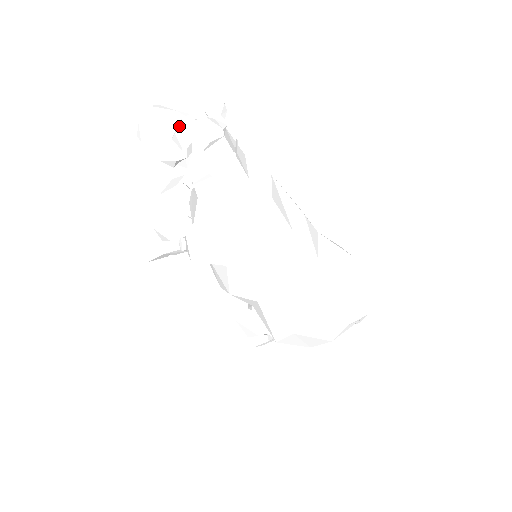
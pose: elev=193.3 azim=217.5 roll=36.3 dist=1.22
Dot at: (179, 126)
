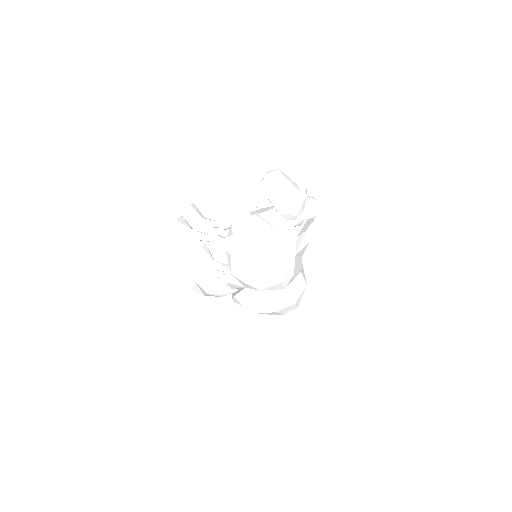
Dot at: (302, 200)
